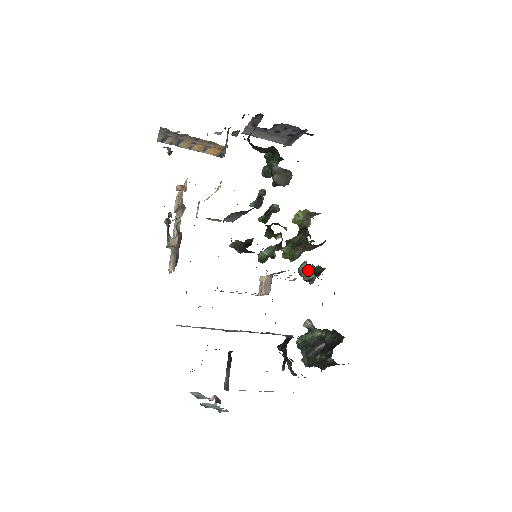
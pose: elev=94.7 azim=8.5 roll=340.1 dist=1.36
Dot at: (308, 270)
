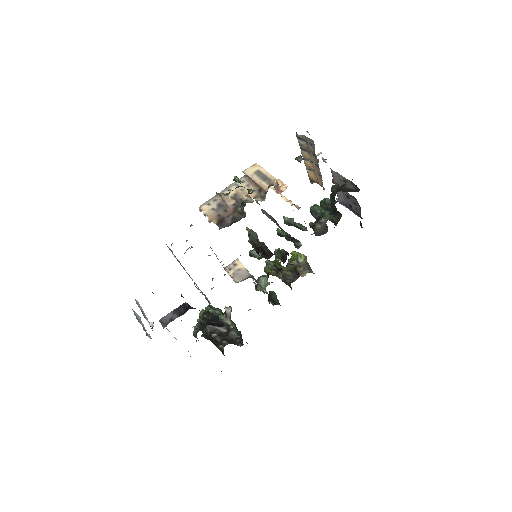
Dot at: (265, 284)
